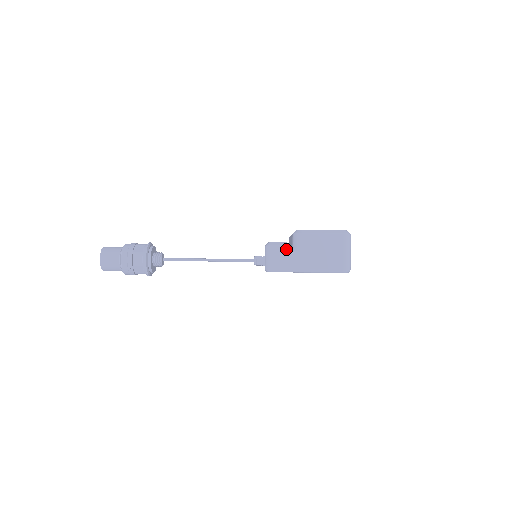
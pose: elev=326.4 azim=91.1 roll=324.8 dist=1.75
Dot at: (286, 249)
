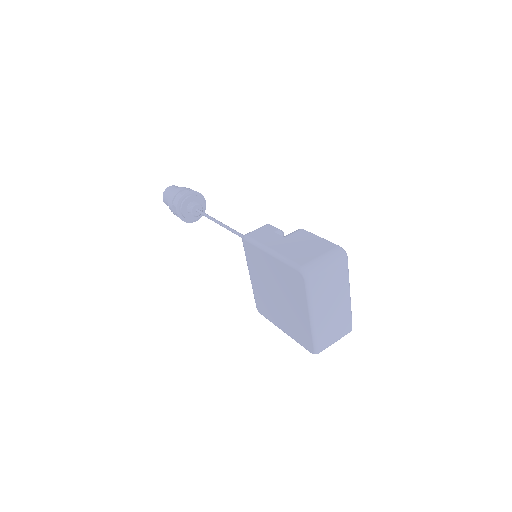
Dot at: (276, 231)
